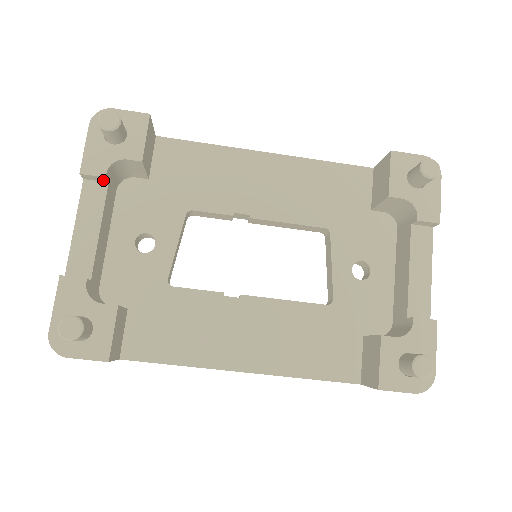
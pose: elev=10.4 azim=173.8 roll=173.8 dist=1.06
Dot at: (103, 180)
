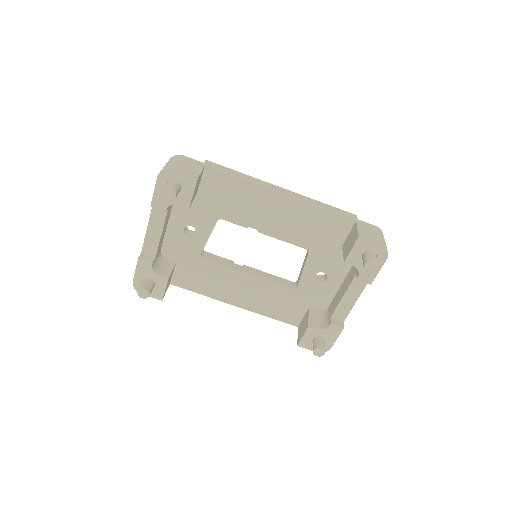
Dot at: occluded
